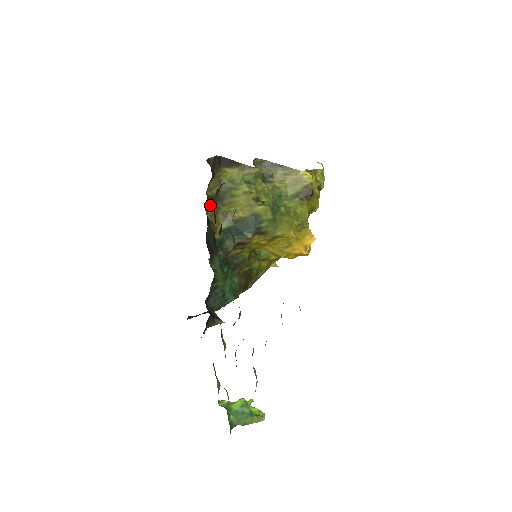
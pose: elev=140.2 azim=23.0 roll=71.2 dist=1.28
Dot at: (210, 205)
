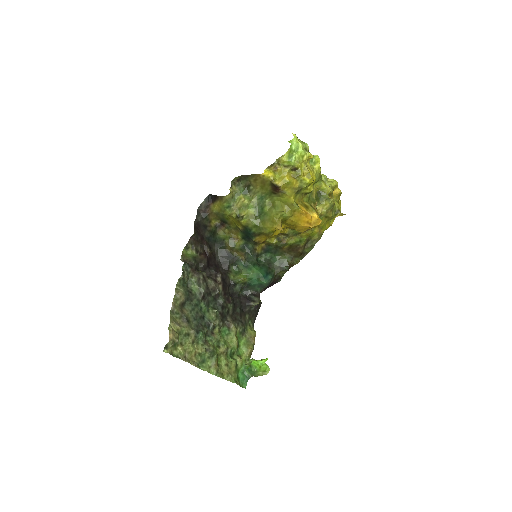
Dot at: (223, 228)
